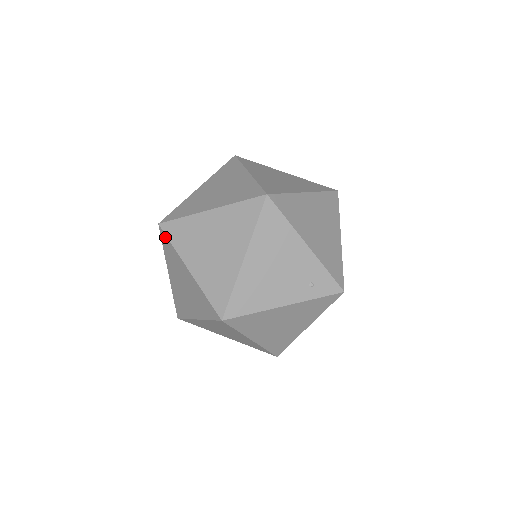
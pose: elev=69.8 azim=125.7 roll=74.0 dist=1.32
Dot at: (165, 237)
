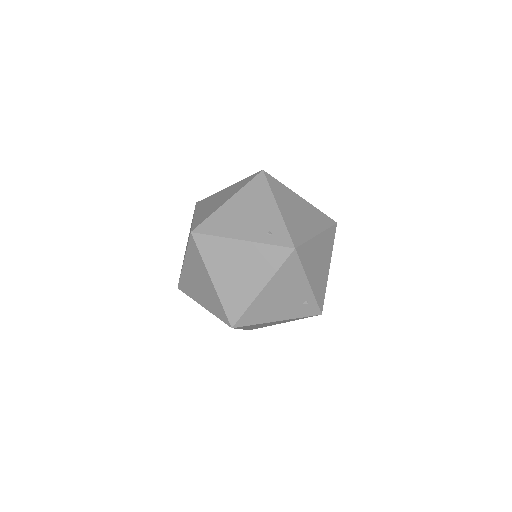
Dot at: occluded
